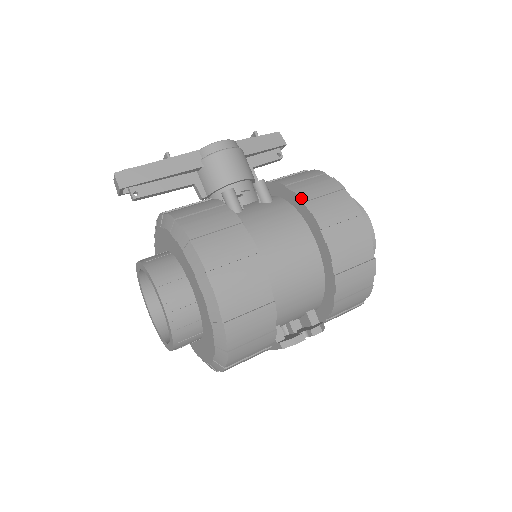
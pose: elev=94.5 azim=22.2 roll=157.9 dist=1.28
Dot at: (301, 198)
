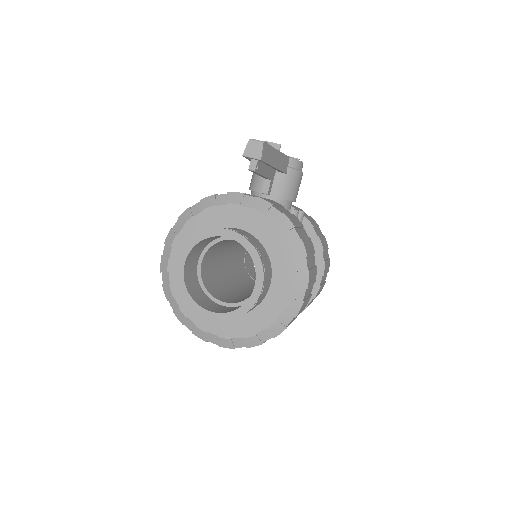
Dot at: (323, 246)
